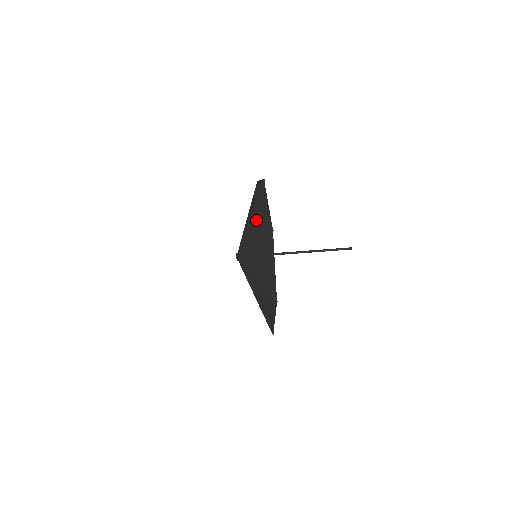
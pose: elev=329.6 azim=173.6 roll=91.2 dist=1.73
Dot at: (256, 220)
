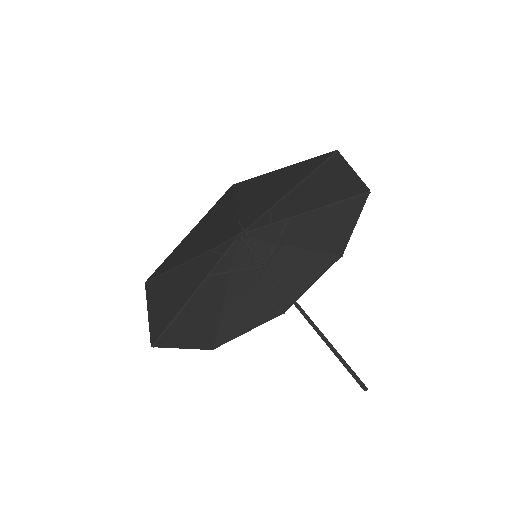
Dot at: (316, 195)
